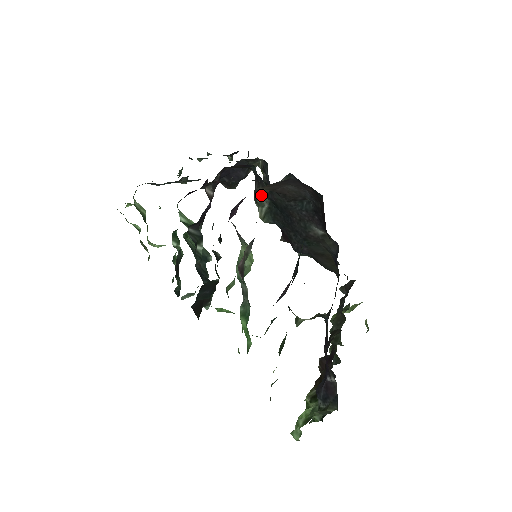
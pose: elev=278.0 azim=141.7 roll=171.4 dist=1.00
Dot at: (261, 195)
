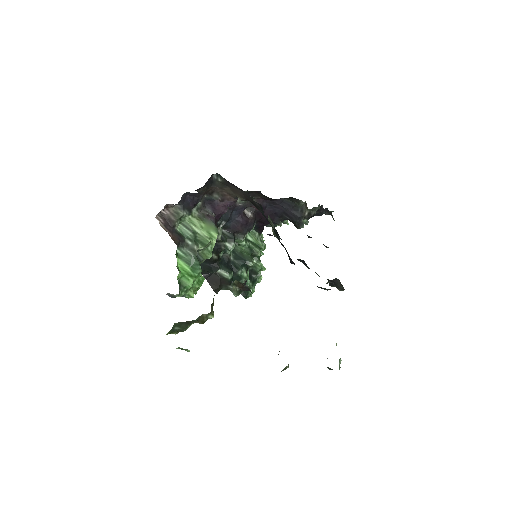
Dot at: occluded
